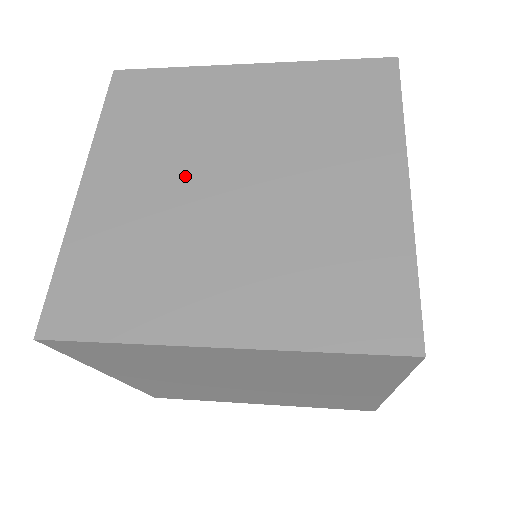
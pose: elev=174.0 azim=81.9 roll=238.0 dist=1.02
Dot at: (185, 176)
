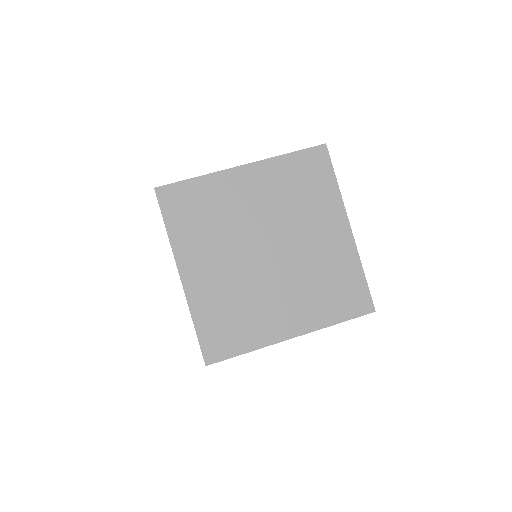
Dot at: occluded
